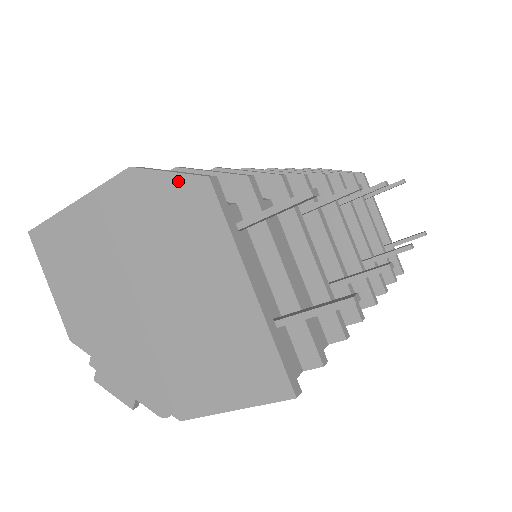
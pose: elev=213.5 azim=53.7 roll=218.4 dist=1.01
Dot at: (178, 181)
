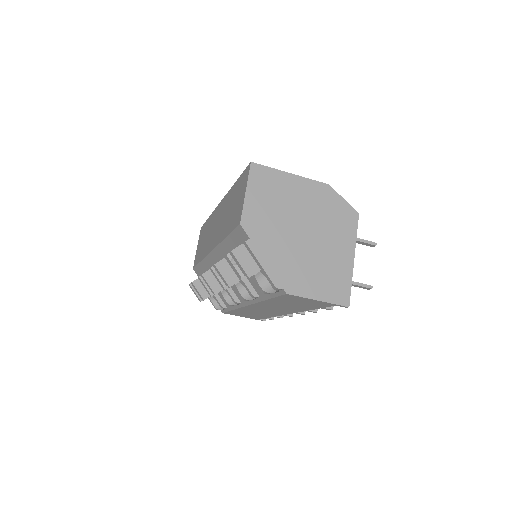
Dot at: (346, 205)
